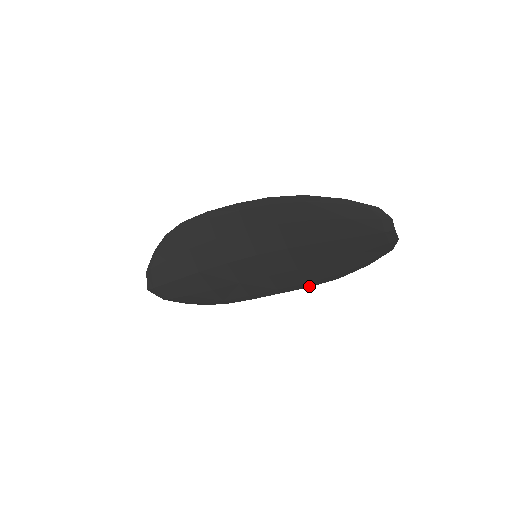
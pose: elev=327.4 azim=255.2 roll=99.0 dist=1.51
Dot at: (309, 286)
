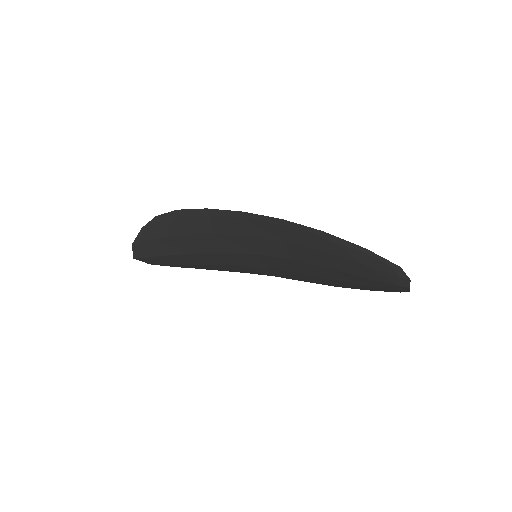
Dot at: (305, 281)
